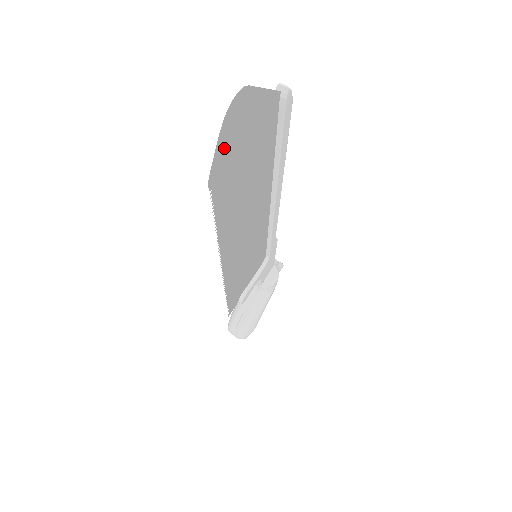
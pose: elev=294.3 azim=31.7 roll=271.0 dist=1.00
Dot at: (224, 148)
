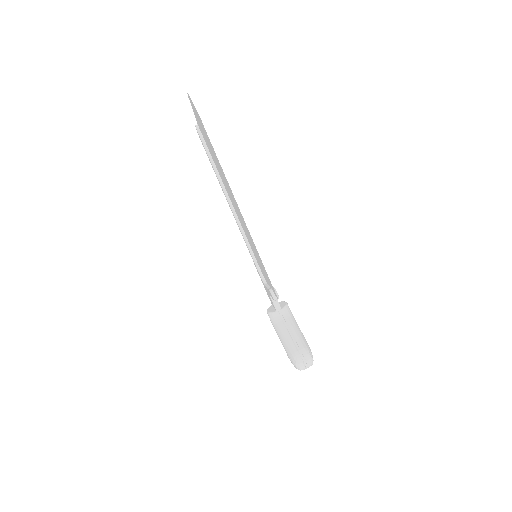
Dot at: (197, 113)
